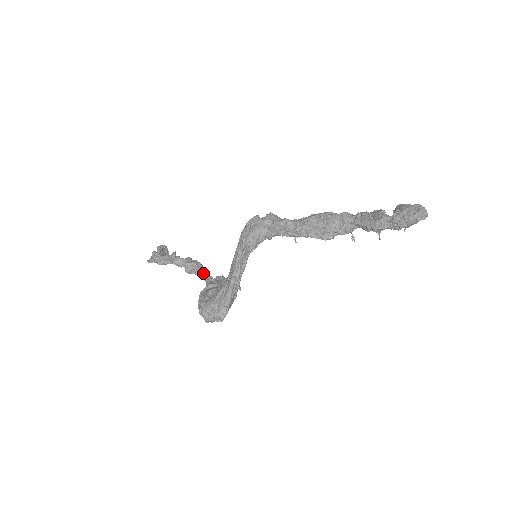
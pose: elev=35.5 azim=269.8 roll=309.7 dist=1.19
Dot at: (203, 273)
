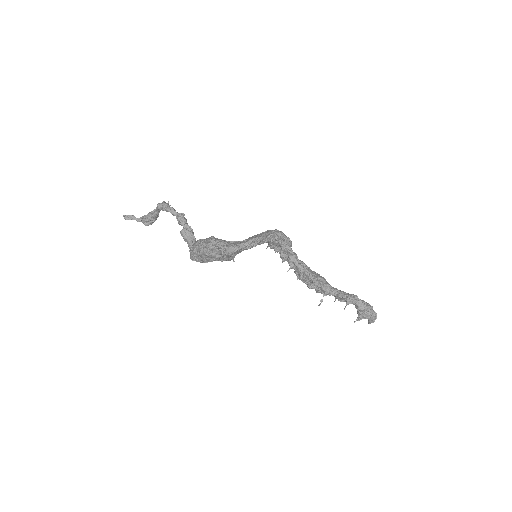
Dot at: (195, 241)
